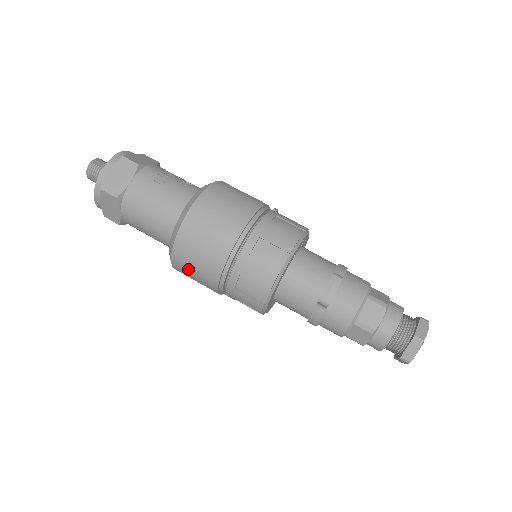
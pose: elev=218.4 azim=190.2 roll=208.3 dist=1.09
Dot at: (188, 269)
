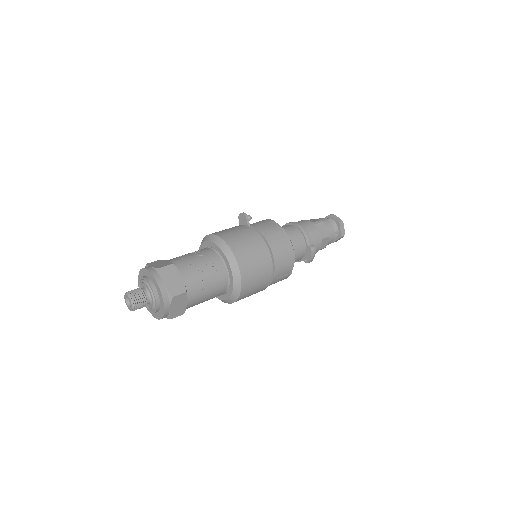
Dot at: occluded
